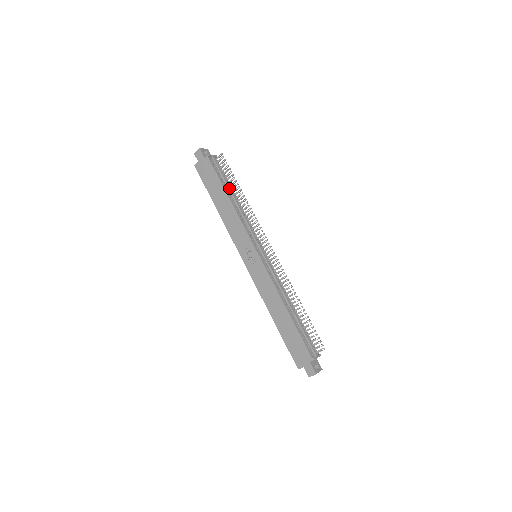
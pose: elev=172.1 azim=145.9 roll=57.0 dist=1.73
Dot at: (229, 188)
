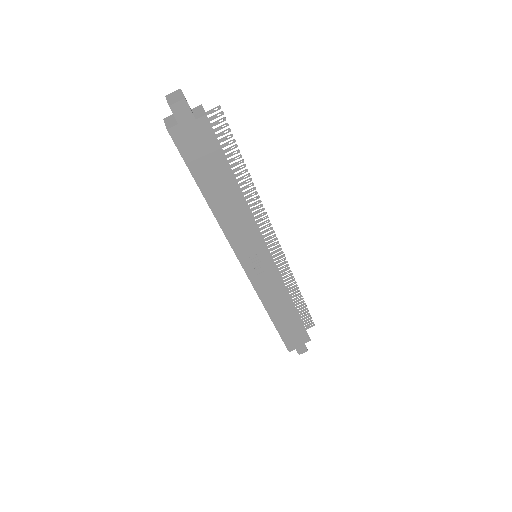
Dot at: occluded
